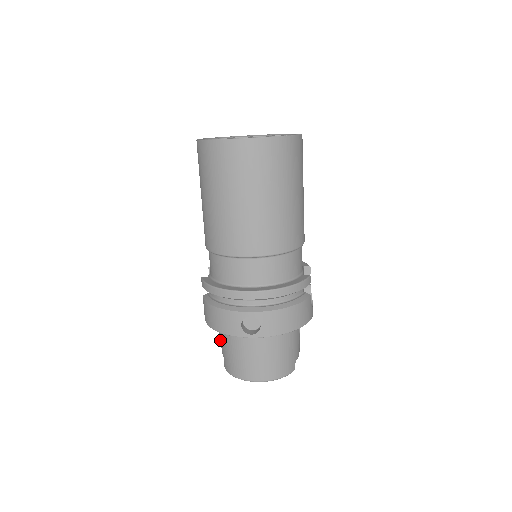
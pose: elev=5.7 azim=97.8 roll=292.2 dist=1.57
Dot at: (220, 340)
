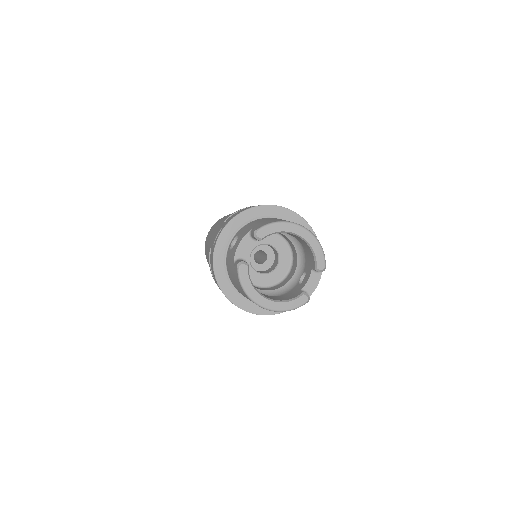
Dot at: (244, 231)
